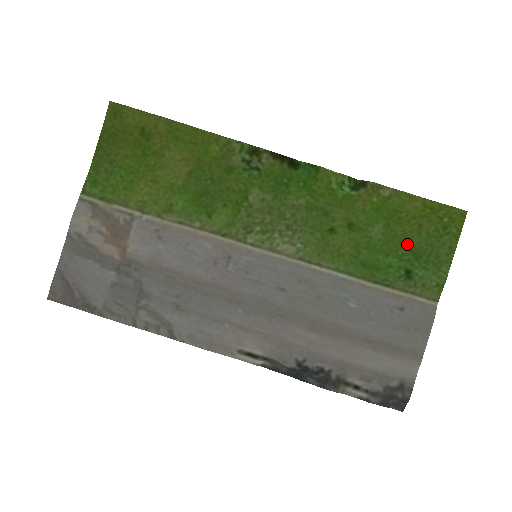
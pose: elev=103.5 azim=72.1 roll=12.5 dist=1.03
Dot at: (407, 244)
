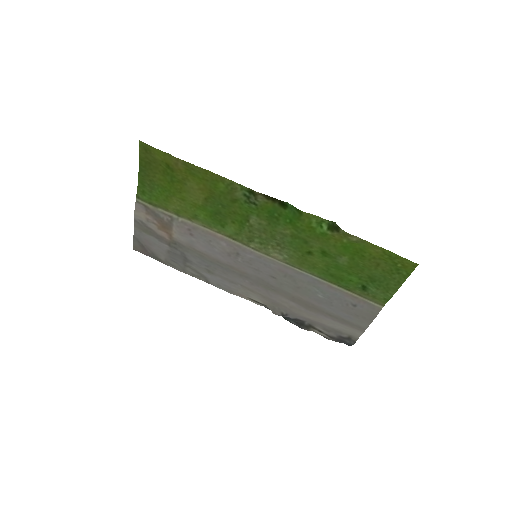
Dot at: (366, 272)
